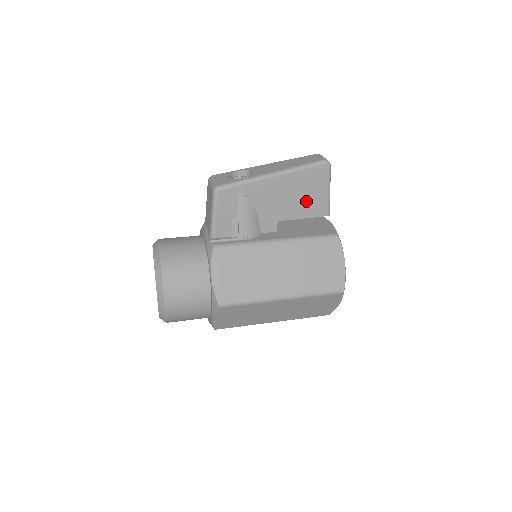
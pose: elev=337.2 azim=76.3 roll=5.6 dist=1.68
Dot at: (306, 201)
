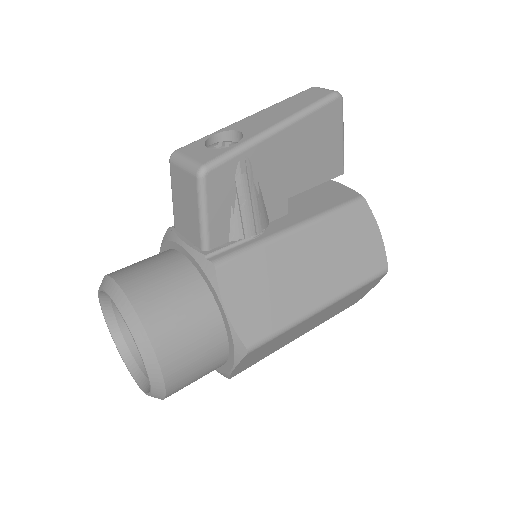
Dot at: (319, 159)
